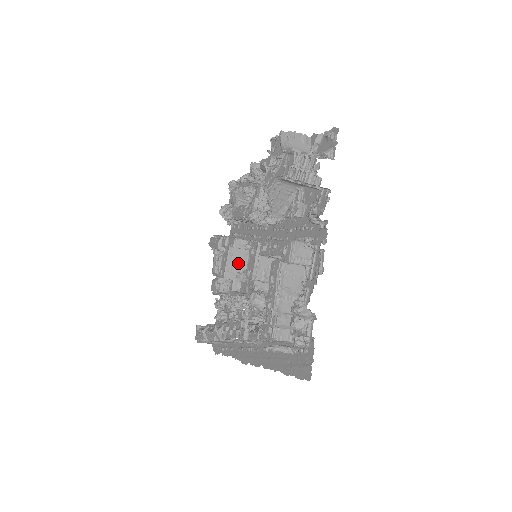
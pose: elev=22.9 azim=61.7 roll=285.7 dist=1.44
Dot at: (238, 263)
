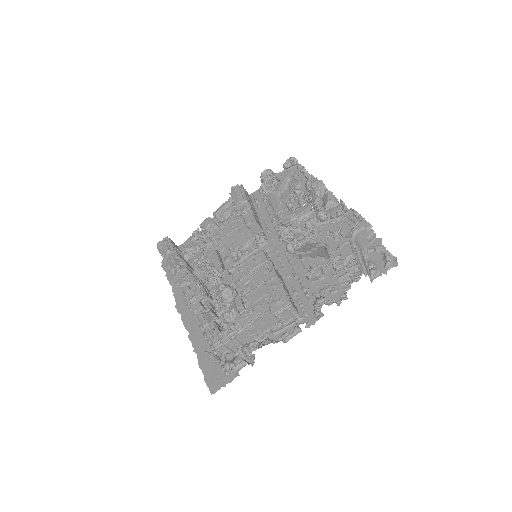
Dot at: (239, 238)
